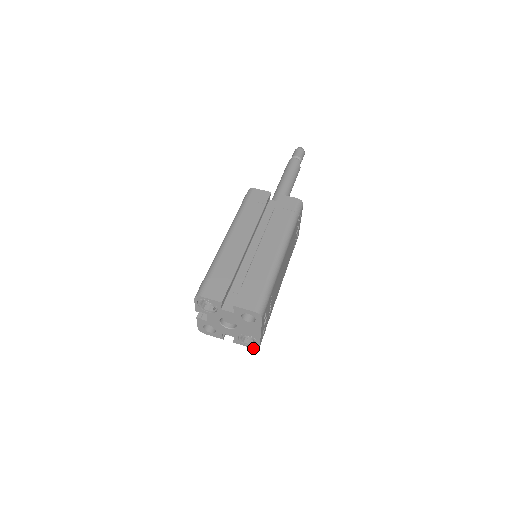
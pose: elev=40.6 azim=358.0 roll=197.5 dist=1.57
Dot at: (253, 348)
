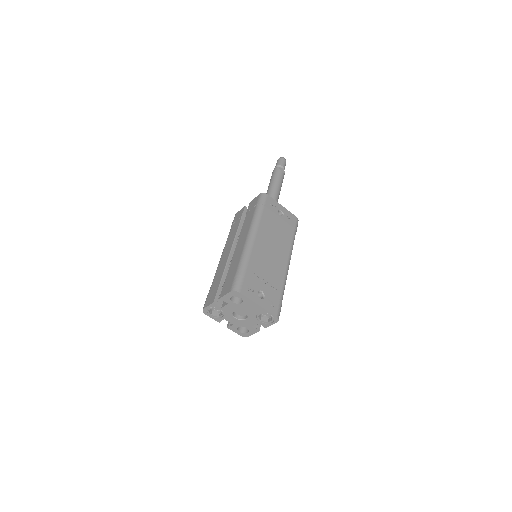
Dot at: occluded
